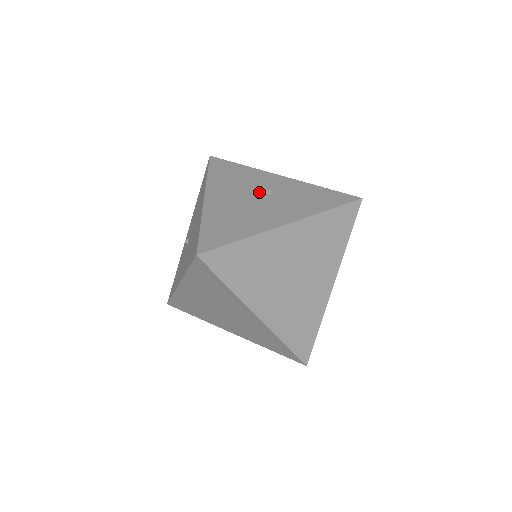
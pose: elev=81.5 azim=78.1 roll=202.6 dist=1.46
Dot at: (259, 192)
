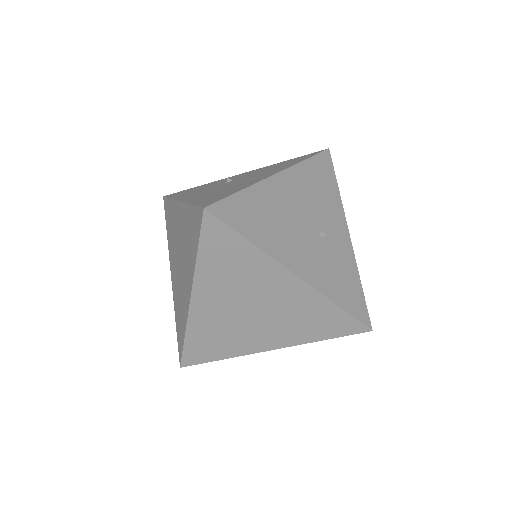
Dot at: (317, 224)
